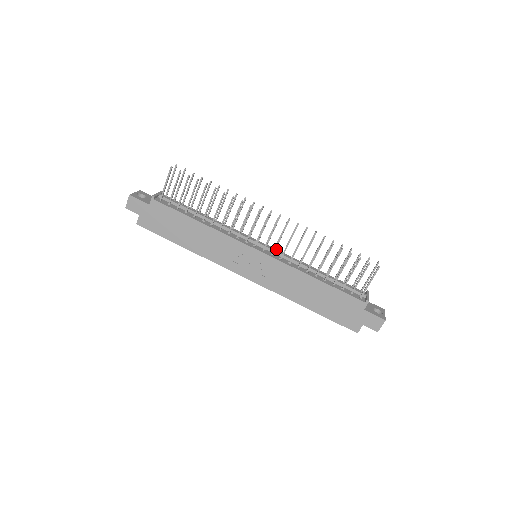
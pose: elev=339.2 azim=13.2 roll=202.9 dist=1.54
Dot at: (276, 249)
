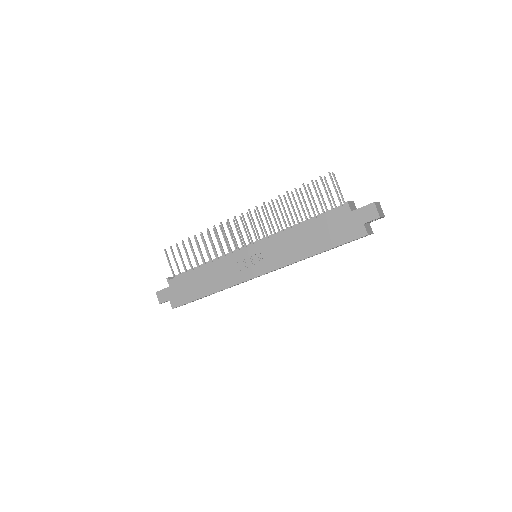
Dot at: occluded
